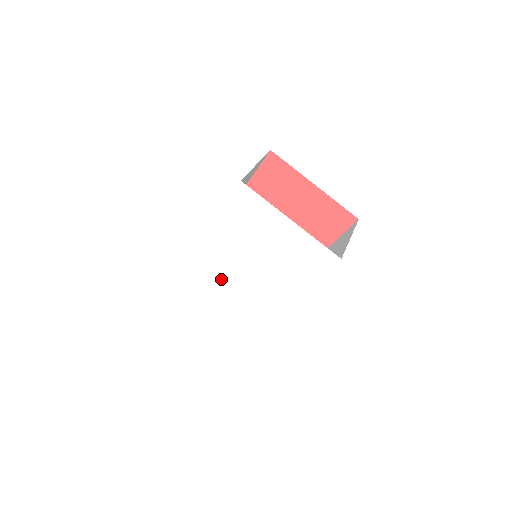
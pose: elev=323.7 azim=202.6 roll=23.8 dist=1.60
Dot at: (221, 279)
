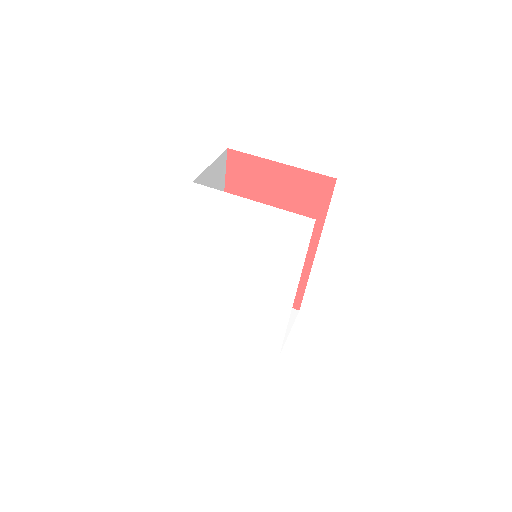
Dot at: (227, 289)
